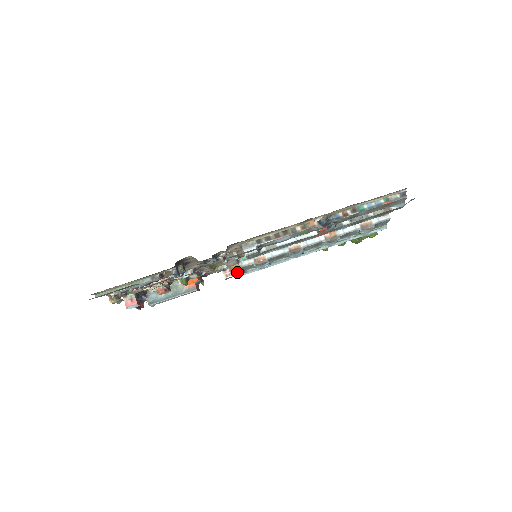
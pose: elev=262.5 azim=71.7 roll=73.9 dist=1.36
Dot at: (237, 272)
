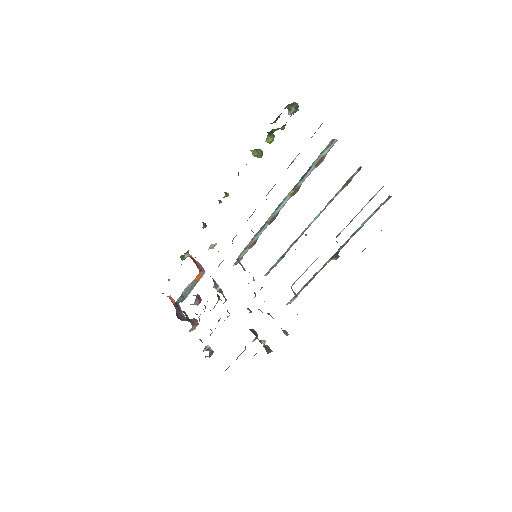
Dot at: (240, 260)
